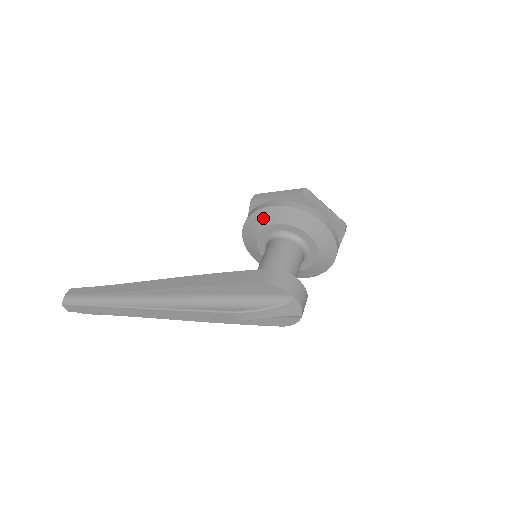
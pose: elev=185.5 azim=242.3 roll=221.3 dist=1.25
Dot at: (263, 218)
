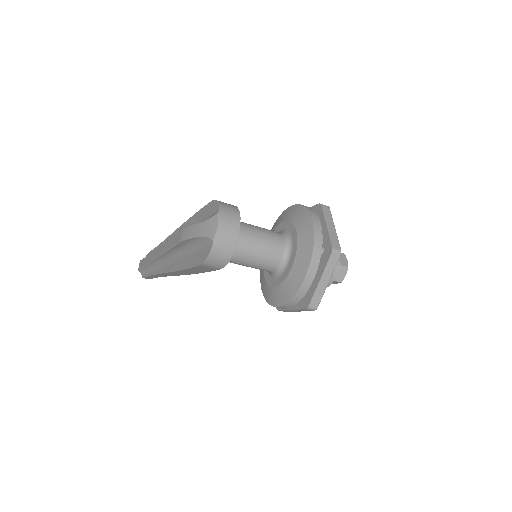
Dot at: (281, 218)
